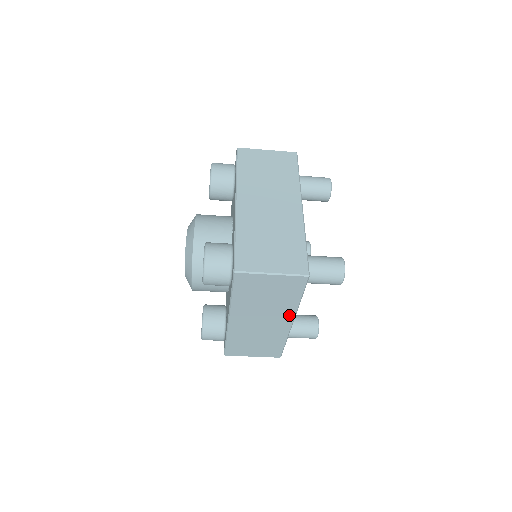
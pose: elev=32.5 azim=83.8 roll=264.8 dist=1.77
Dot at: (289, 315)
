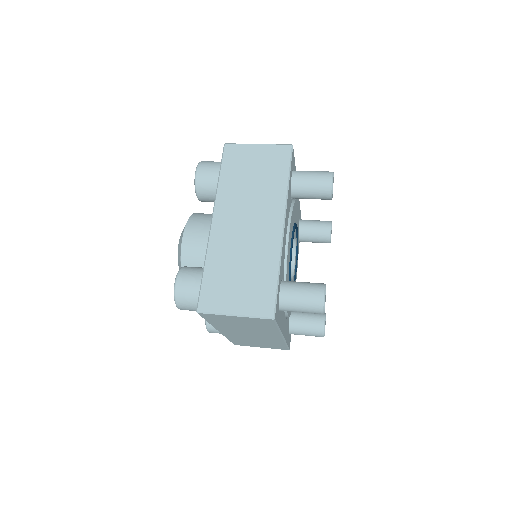
Dot at: occluded
